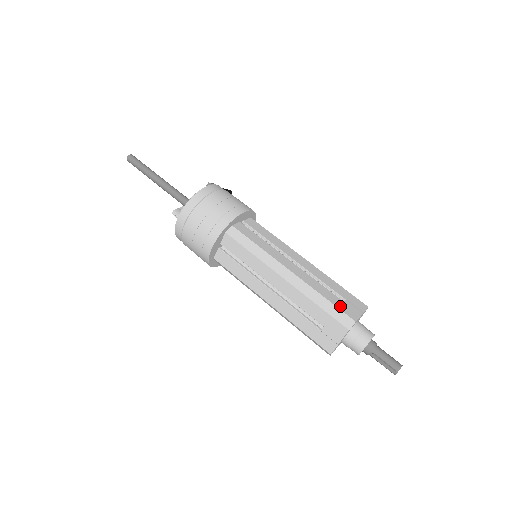
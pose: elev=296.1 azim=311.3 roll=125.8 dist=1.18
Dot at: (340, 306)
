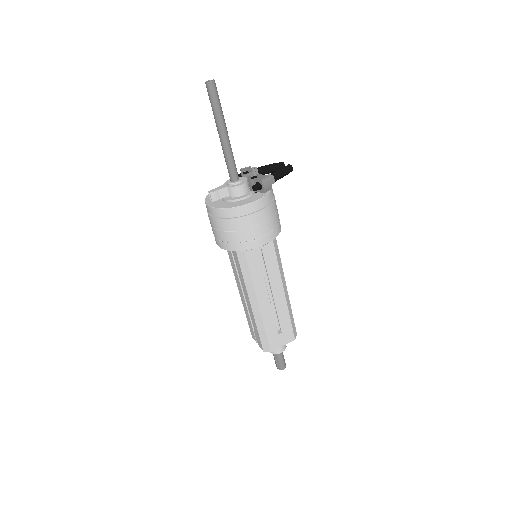
Dot at: (271, 339)
